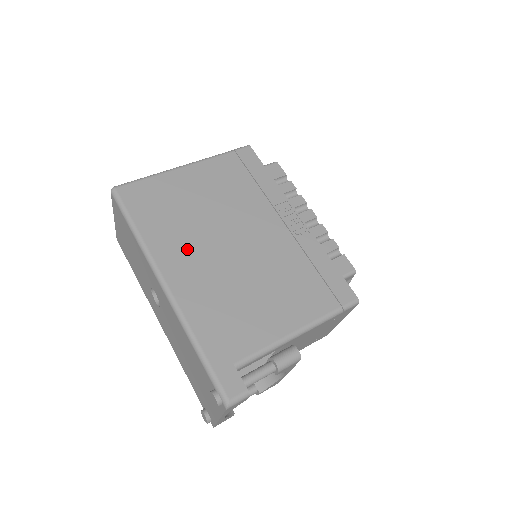
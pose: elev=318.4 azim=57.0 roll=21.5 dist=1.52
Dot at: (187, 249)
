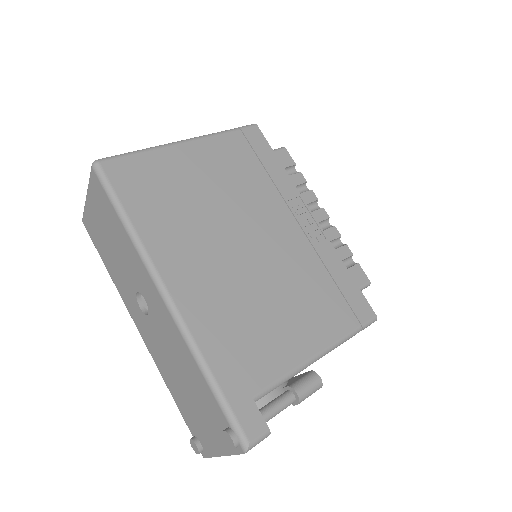
Dot at: (192, 249)
